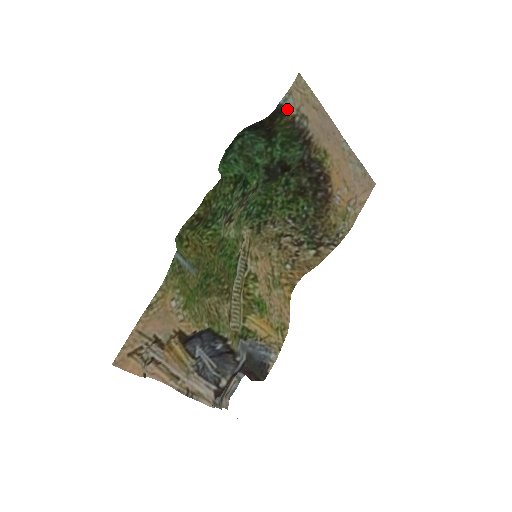
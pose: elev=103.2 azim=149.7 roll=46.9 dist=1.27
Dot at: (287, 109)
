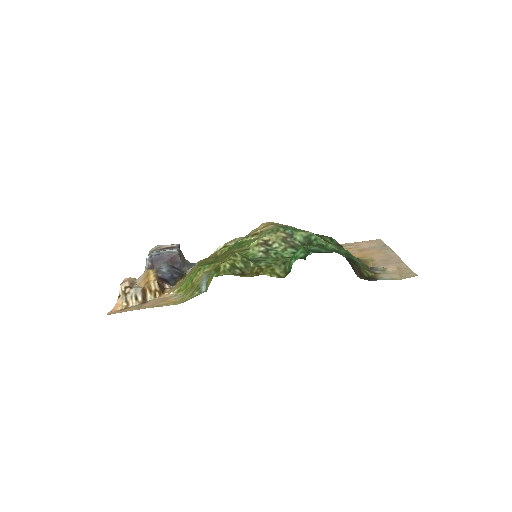
Dot at: (379, 277)
